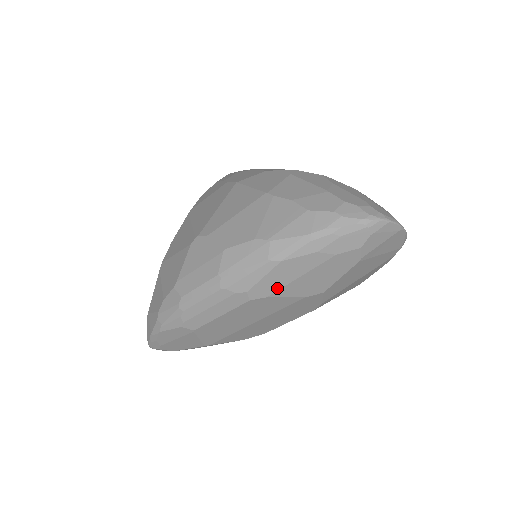
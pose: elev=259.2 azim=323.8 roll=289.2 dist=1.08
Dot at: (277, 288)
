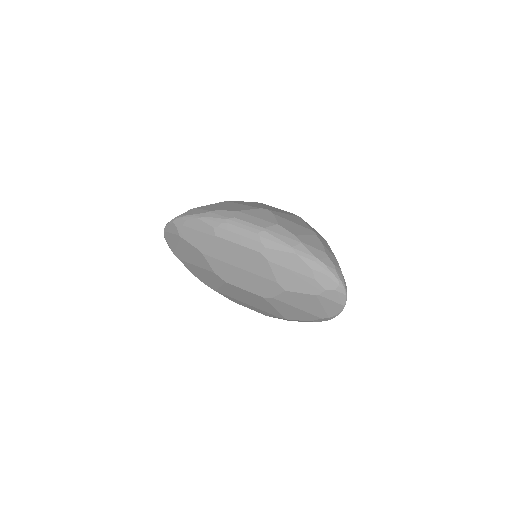
Dot at: (277, 262)
